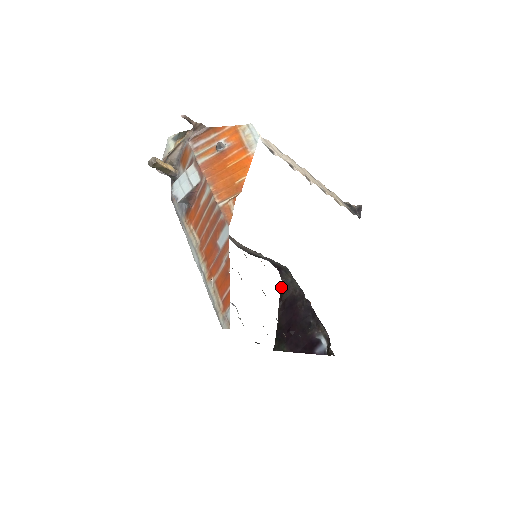
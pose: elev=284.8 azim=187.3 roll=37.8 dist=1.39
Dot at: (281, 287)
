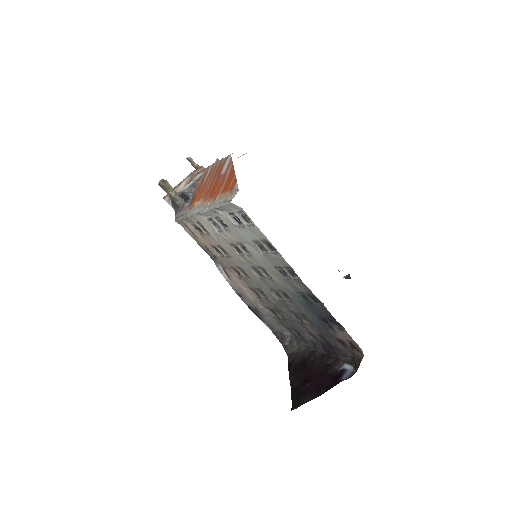
Dot at: (288, 360)
